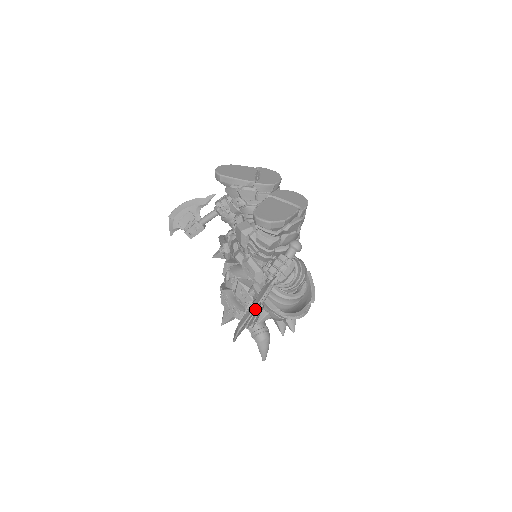
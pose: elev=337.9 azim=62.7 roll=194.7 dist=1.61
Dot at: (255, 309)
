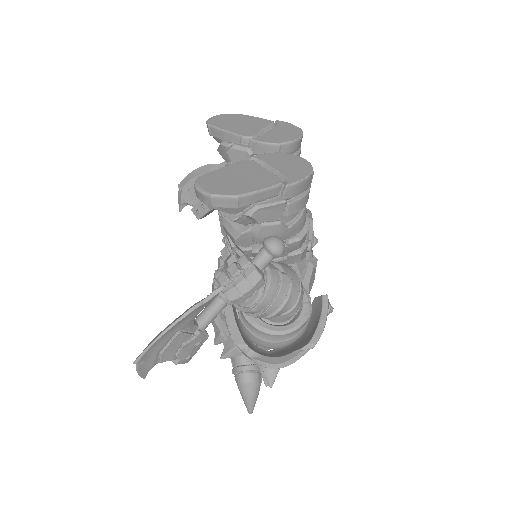
Dot at: (168, 336)
